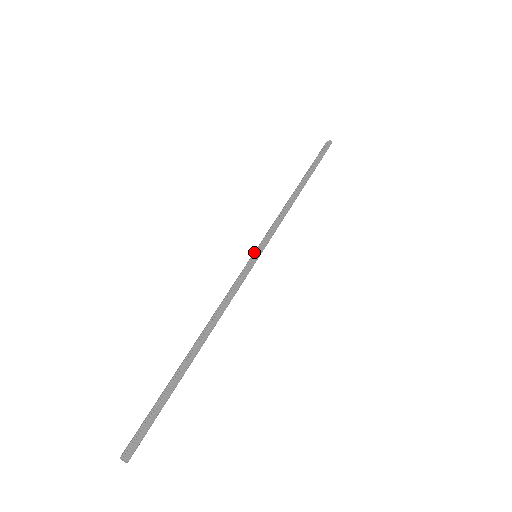
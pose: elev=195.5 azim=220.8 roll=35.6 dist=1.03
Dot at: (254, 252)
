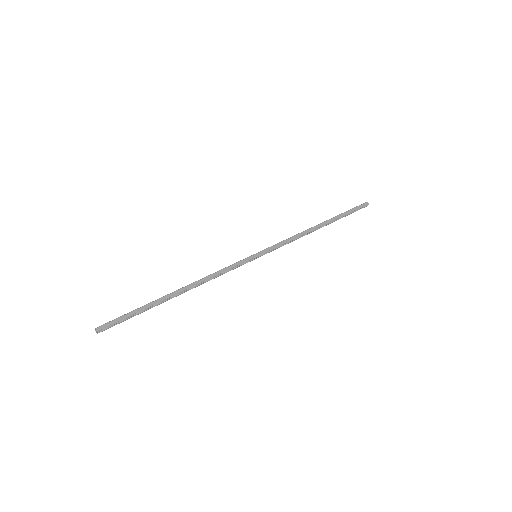
Dot at: (256, 254)
